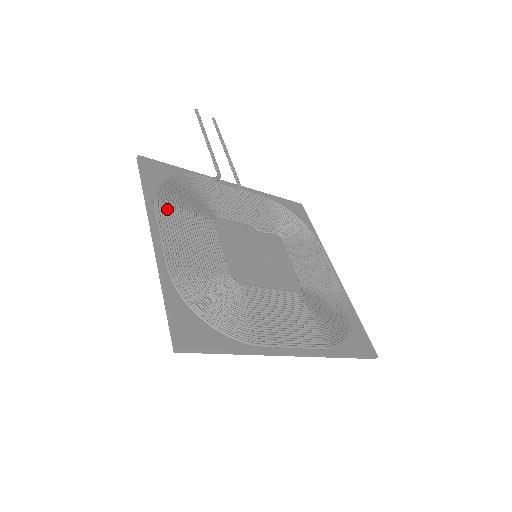
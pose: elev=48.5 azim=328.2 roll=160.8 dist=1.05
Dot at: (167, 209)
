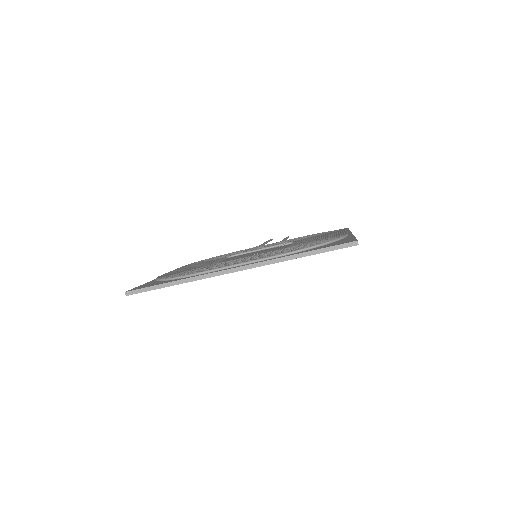
Dot at: (189, 265)
